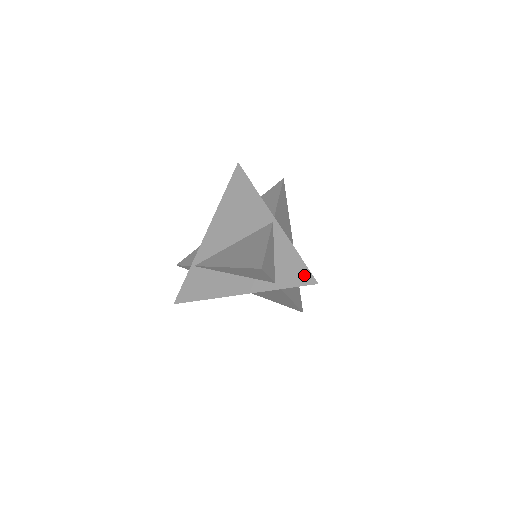
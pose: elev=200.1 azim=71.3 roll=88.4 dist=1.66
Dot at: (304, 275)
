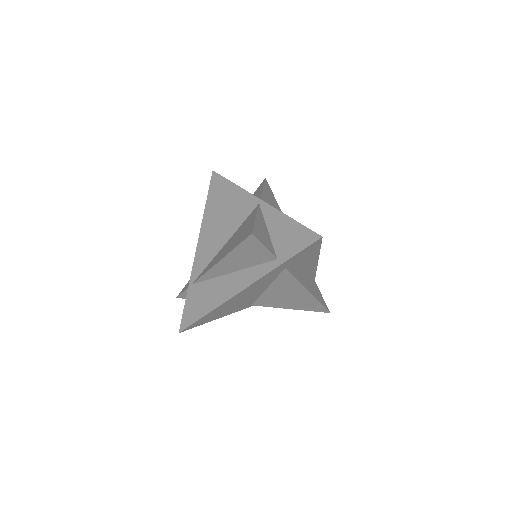
Dot at: (305, 236)
